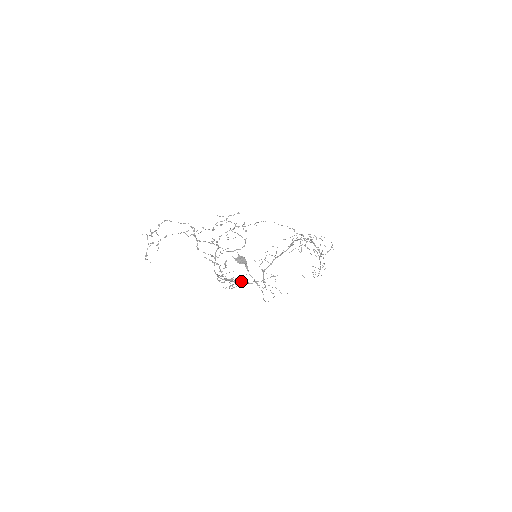
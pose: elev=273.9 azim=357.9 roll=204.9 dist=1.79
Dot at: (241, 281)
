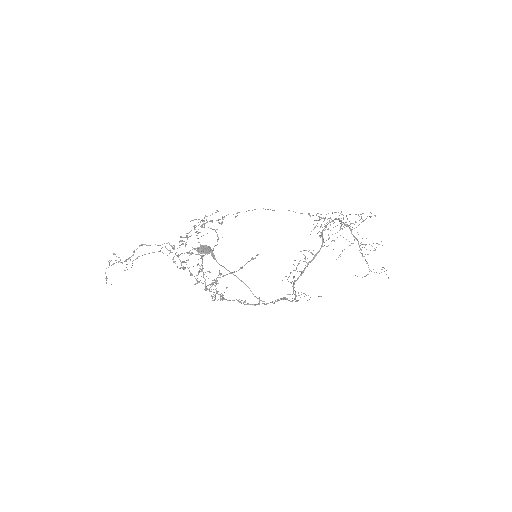
Dot at: (267, 303)
